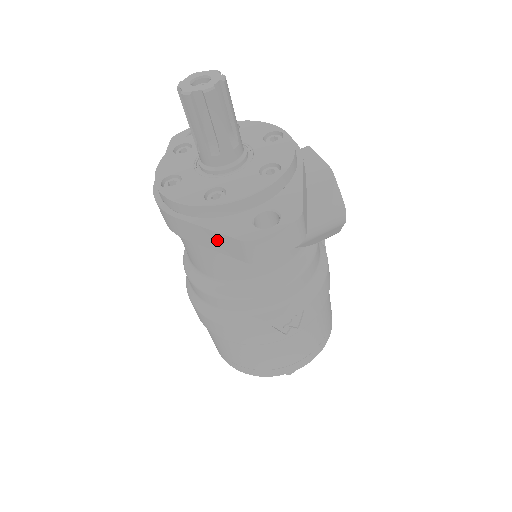
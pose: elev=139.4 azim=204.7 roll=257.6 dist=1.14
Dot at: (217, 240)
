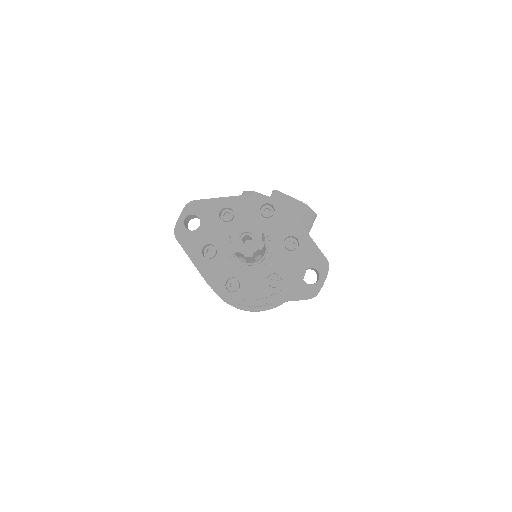
Dot at: occluded
